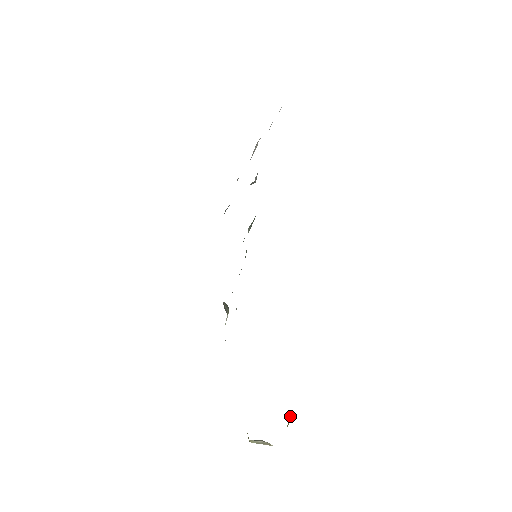
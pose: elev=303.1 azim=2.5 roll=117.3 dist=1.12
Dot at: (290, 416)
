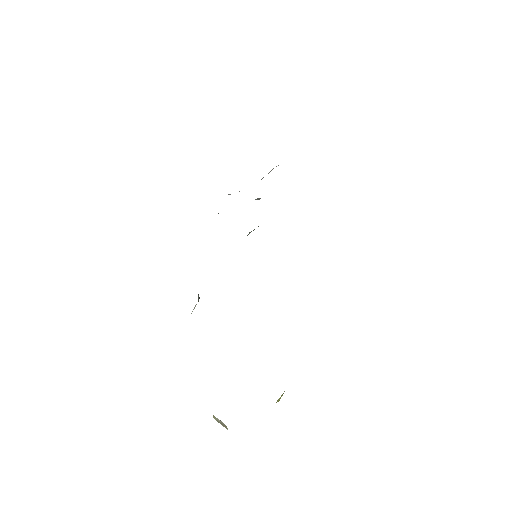
Dot at: occluded
